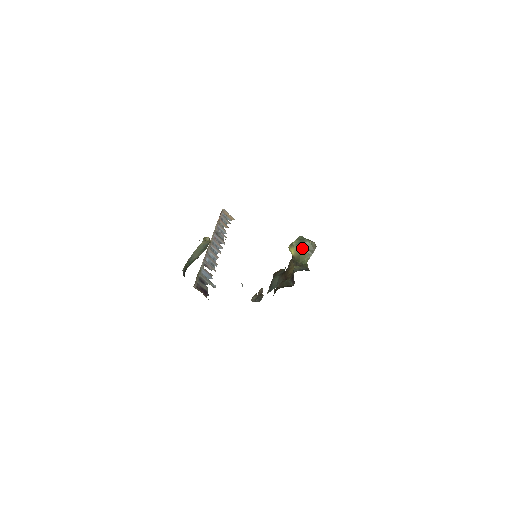
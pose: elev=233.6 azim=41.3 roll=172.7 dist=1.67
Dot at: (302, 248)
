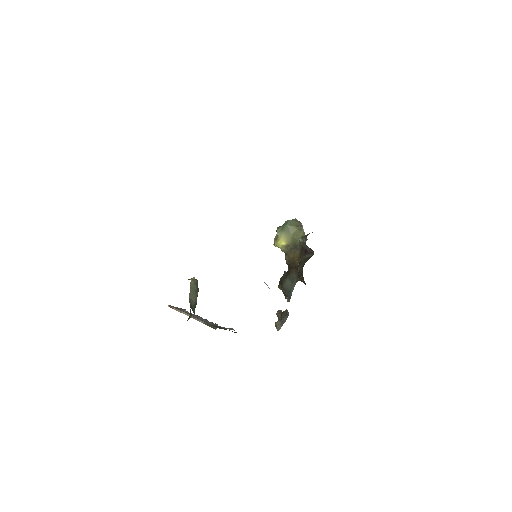
Dot at: (290, 229)
